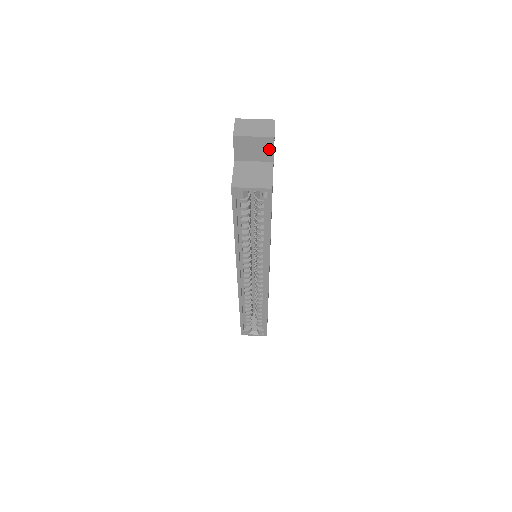
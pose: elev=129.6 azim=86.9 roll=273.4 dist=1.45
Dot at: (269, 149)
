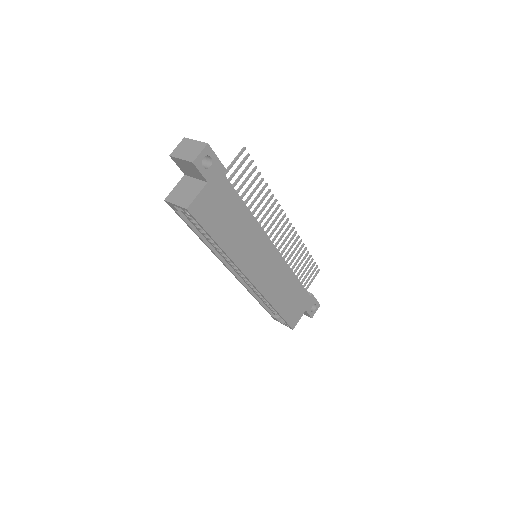
Dot at: (197, 171)
